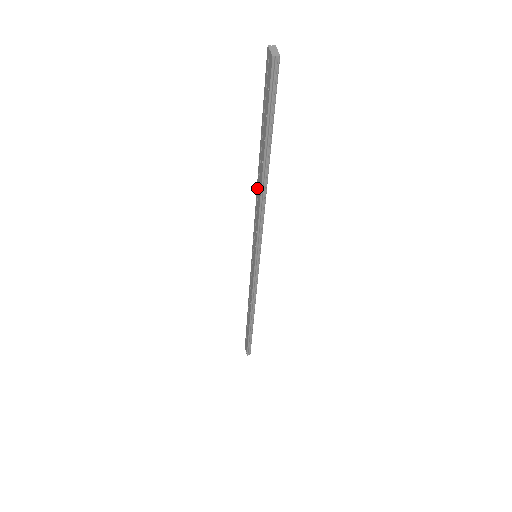
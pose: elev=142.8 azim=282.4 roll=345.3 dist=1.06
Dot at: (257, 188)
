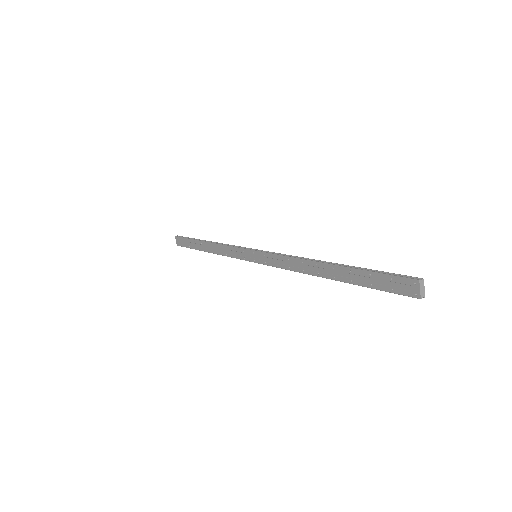
Dot at: (306, 262)
